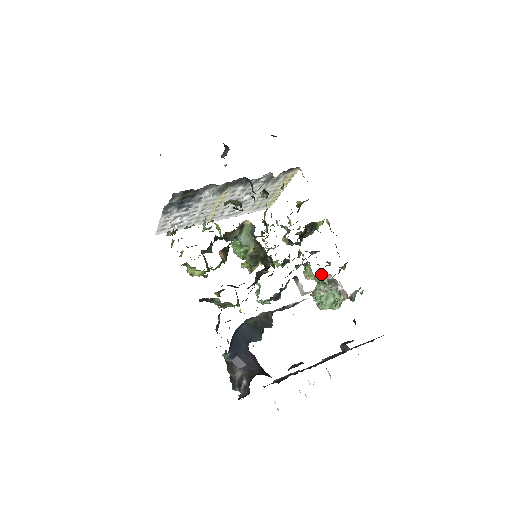
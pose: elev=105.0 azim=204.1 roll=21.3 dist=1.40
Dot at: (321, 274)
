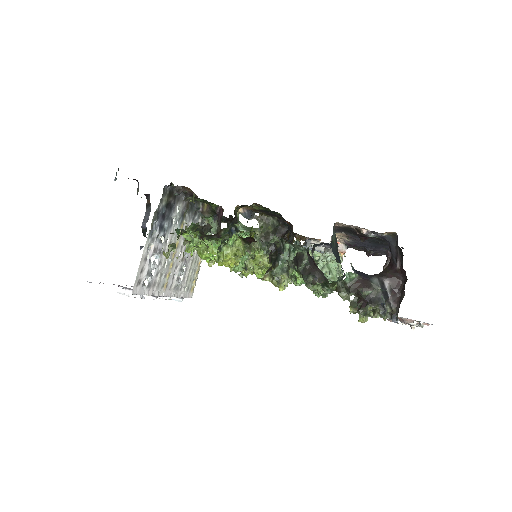
Dot at: (311, 252)
